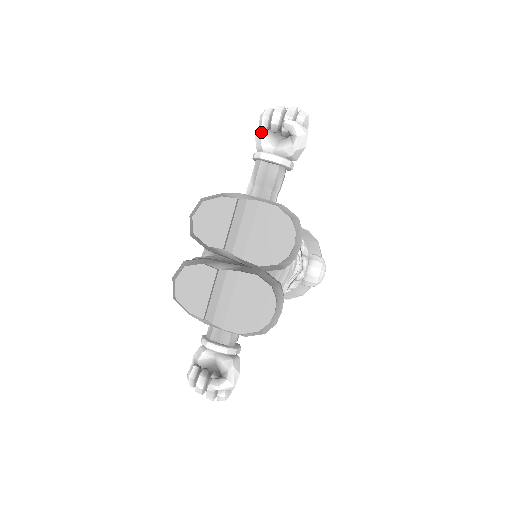
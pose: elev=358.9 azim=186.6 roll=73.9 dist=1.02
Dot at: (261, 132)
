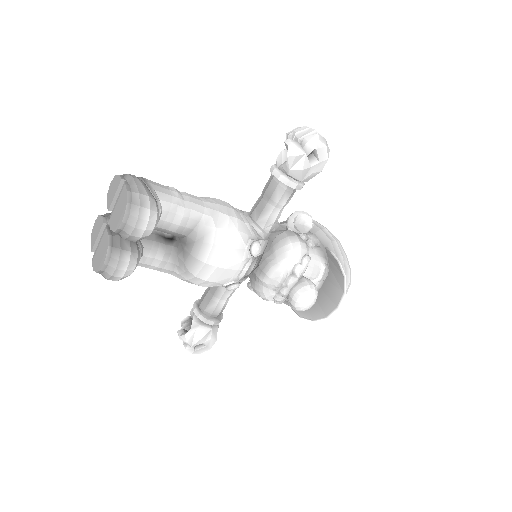
Dot at: occluded
